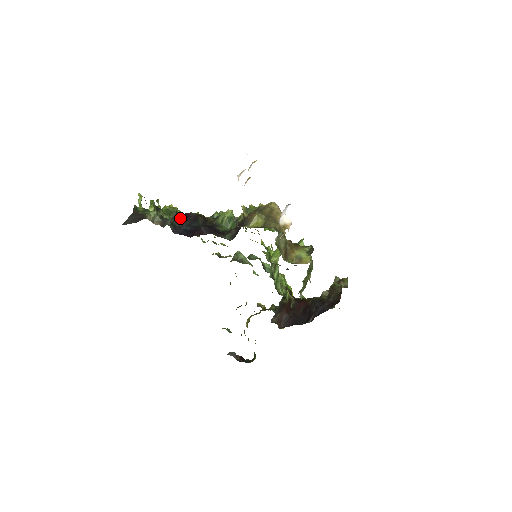
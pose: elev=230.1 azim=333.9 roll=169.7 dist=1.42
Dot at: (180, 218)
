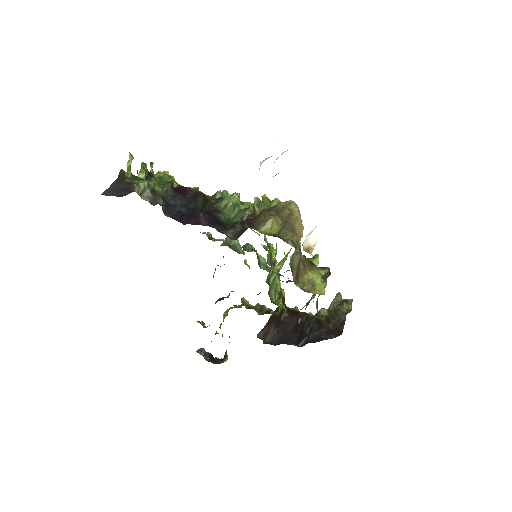
Dot at: (175, 193)
